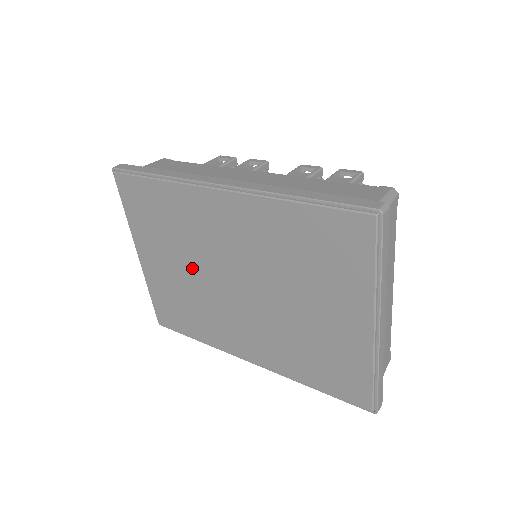
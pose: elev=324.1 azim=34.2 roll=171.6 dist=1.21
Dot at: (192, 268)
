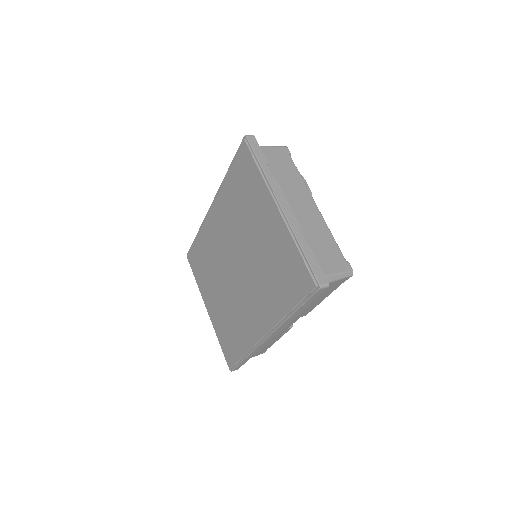
Dot at: (222, 283)
